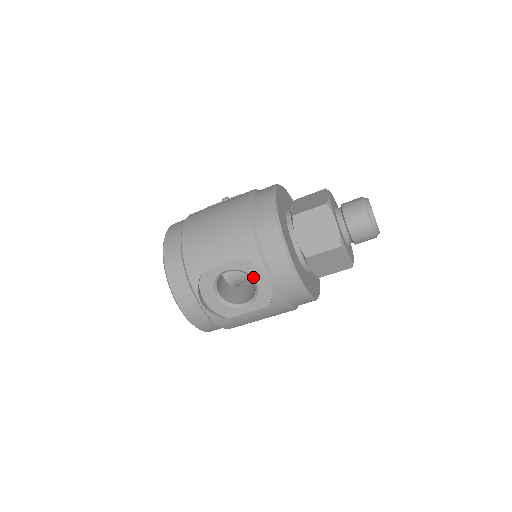
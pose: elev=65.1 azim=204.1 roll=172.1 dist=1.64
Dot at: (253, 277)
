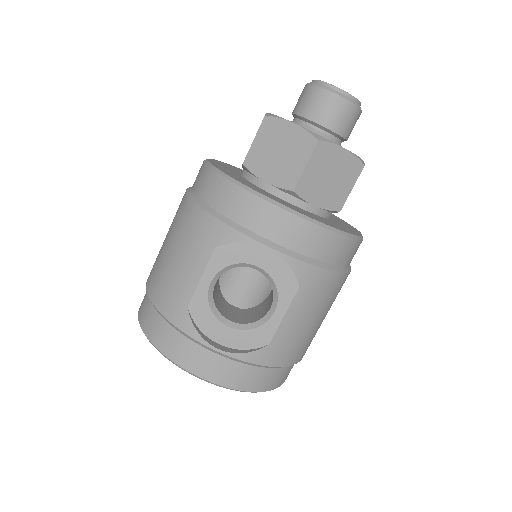
Dot at: (248, 263)
